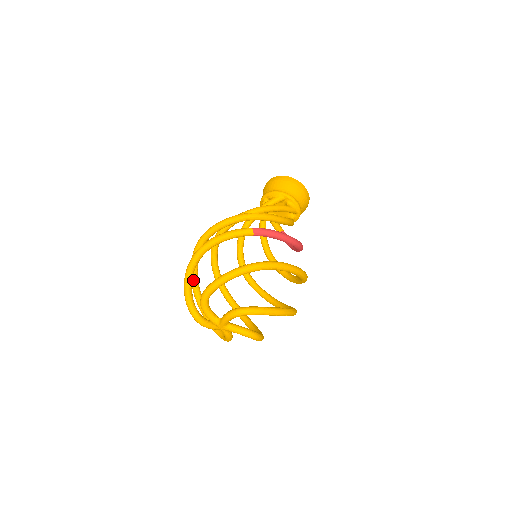
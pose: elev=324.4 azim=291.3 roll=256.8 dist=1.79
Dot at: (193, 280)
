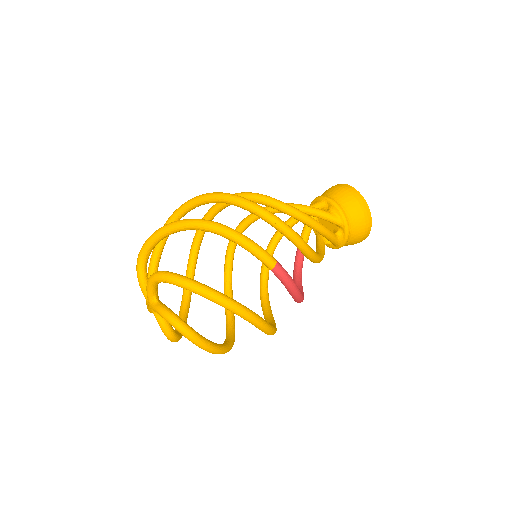
Dot at: (177, 214)
